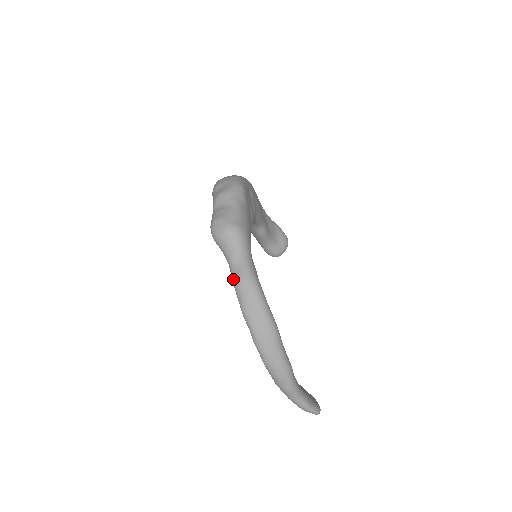
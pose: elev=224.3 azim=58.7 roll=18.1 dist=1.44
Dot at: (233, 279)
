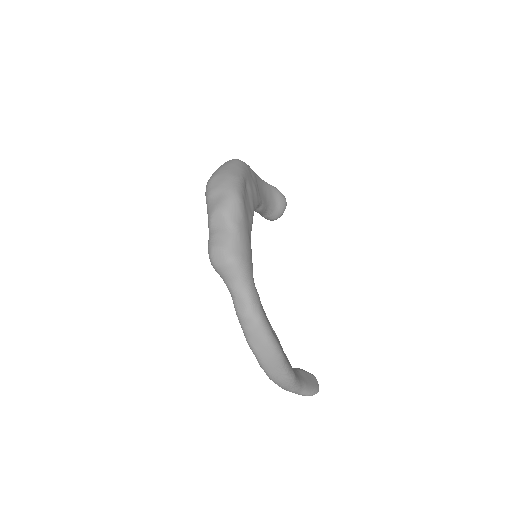
Dot at: (236, 312)
